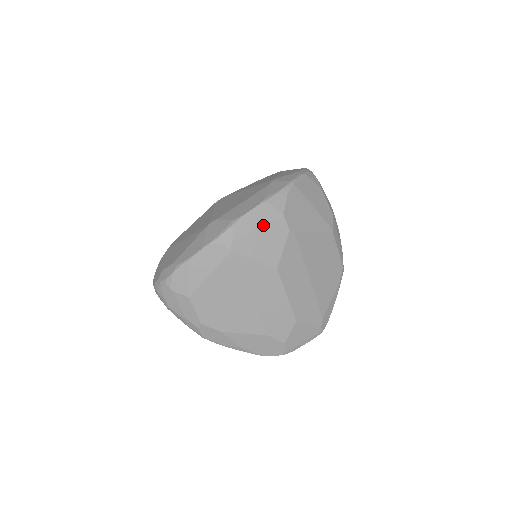
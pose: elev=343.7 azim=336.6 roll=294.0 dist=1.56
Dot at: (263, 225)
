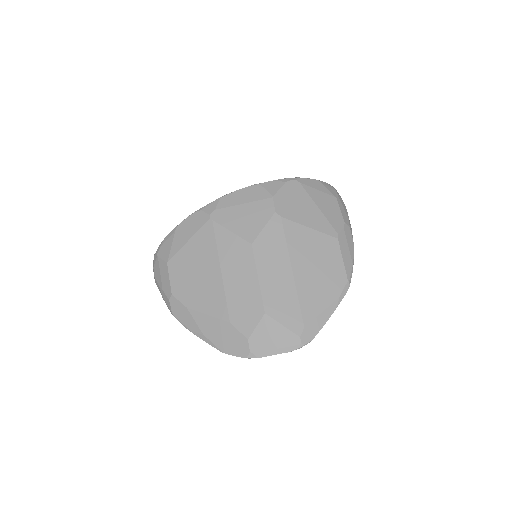
Dot at: (249, 202)
